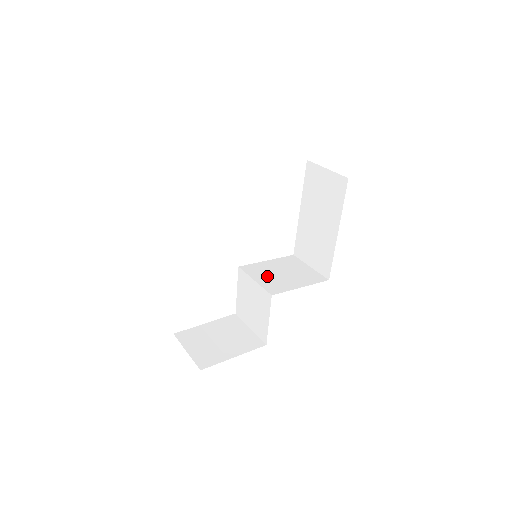
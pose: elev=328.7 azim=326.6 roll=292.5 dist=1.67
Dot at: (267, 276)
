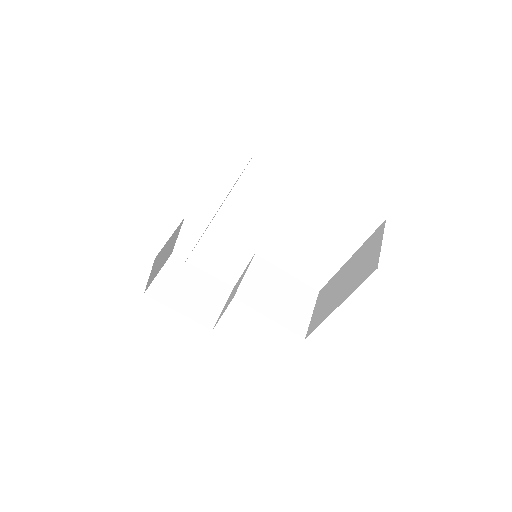
Dot at: (261, 282)
